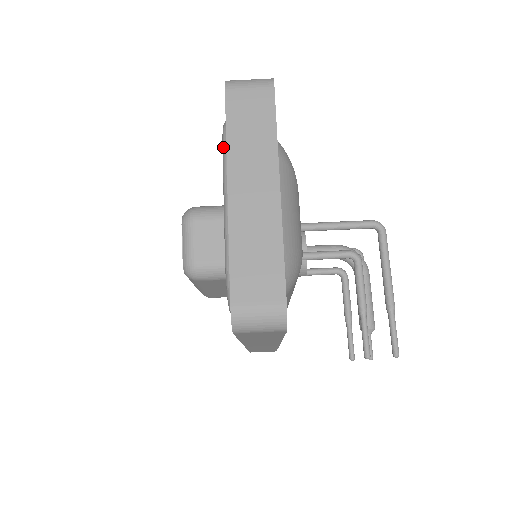
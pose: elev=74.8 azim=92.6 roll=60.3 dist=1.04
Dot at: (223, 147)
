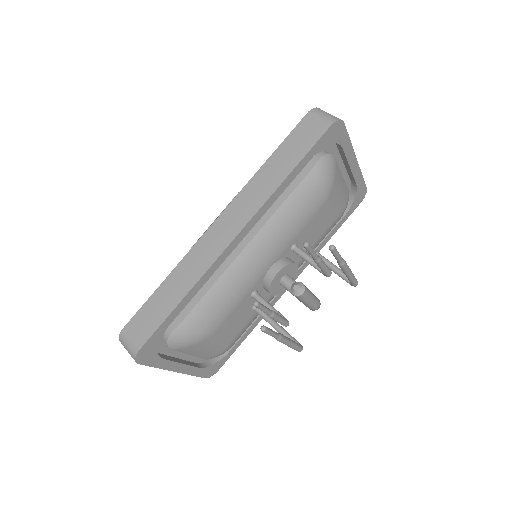
Dot at: occluded
